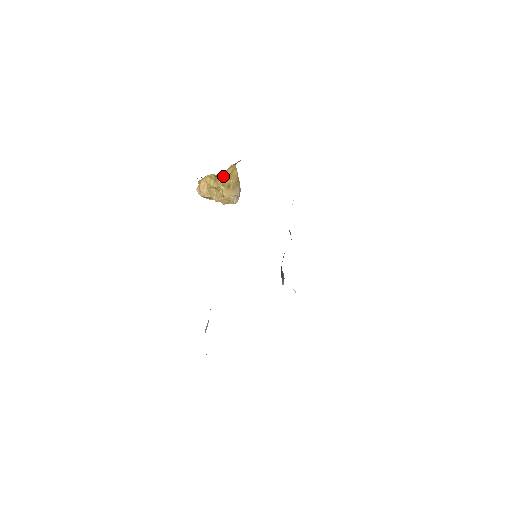
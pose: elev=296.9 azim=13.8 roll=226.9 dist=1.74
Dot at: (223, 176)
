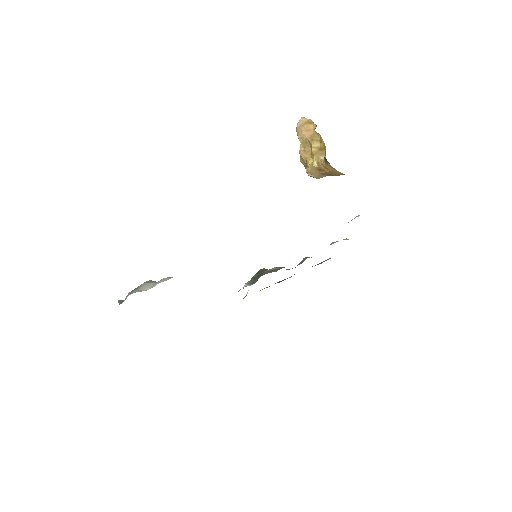
Dot at: (328, 164)
